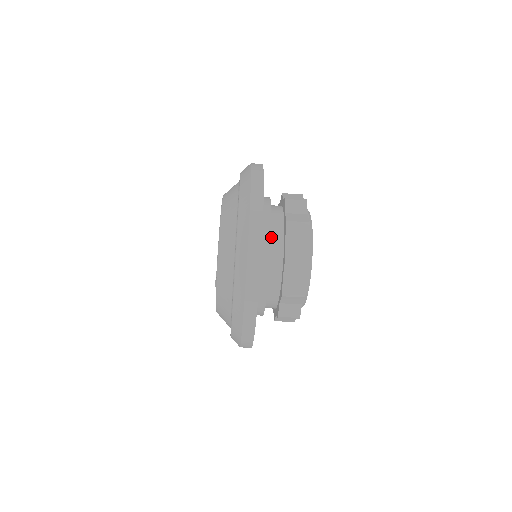
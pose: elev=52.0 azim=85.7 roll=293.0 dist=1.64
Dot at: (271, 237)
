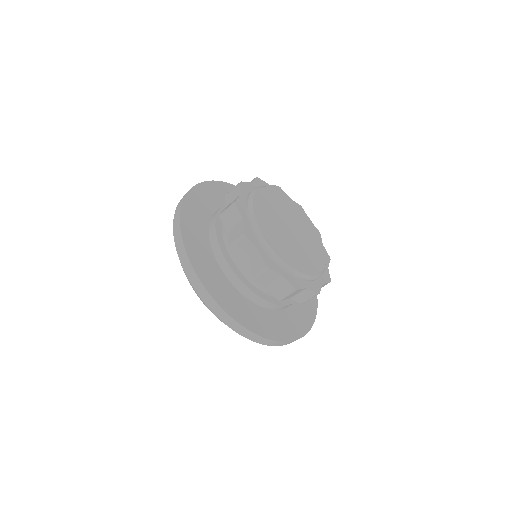
Dot at: (223, 236)
